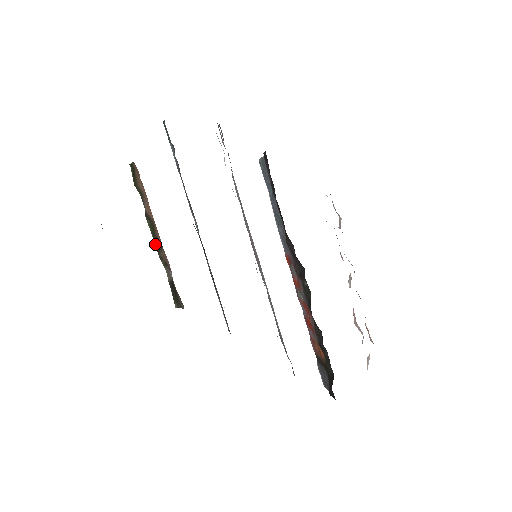
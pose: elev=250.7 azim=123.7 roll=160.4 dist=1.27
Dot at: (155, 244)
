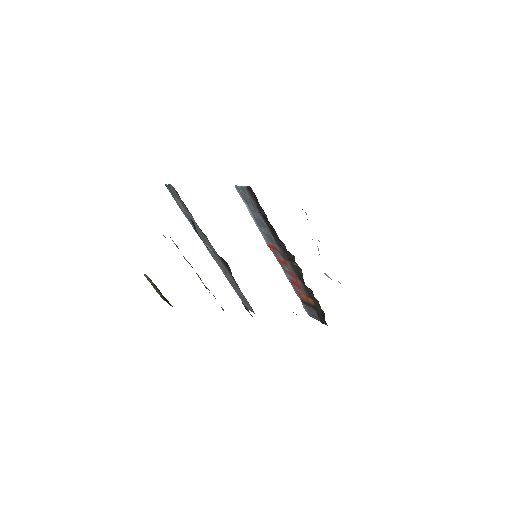
Dot at: occluded
